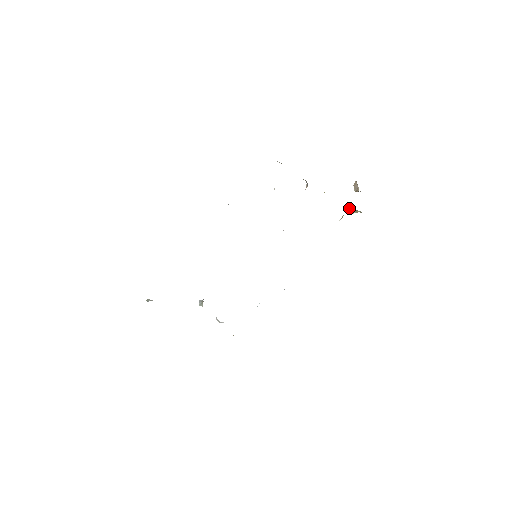
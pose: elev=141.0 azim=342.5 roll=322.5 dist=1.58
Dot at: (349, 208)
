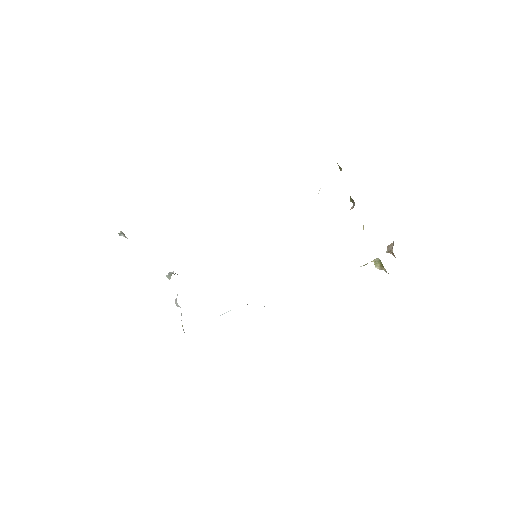
Dot at: (377, 260)
